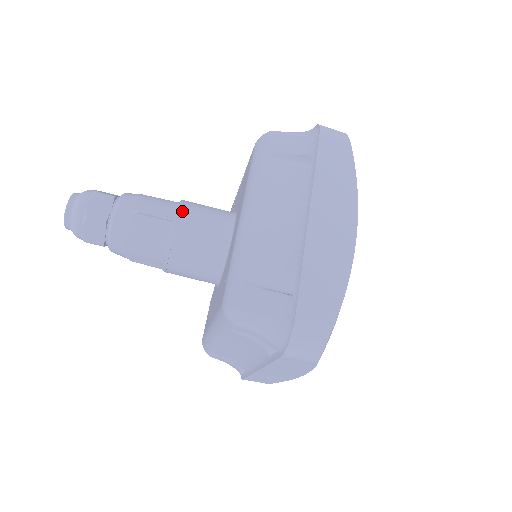
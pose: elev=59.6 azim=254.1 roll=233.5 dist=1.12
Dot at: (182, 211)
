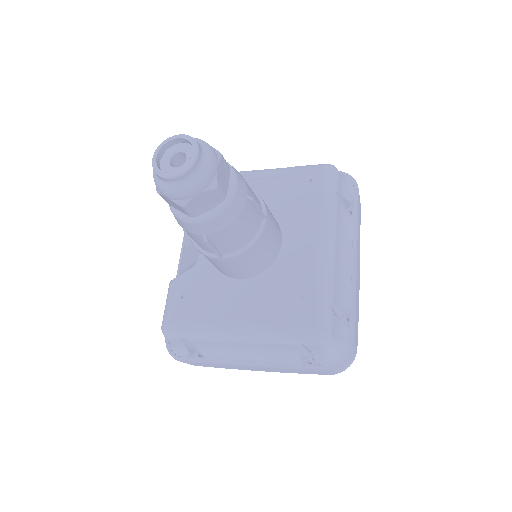
Dot at: (267, 209)
